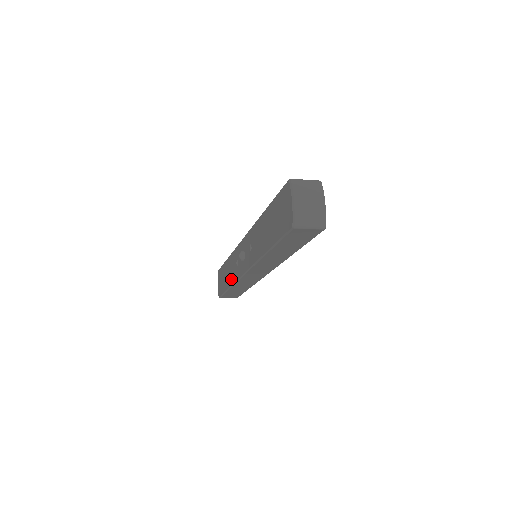
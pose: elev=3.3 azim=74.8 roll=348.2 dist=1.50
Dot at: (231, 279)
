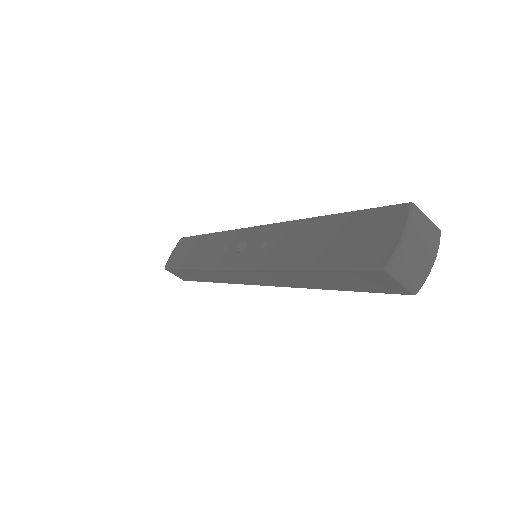
Dot at: (201, 260)
